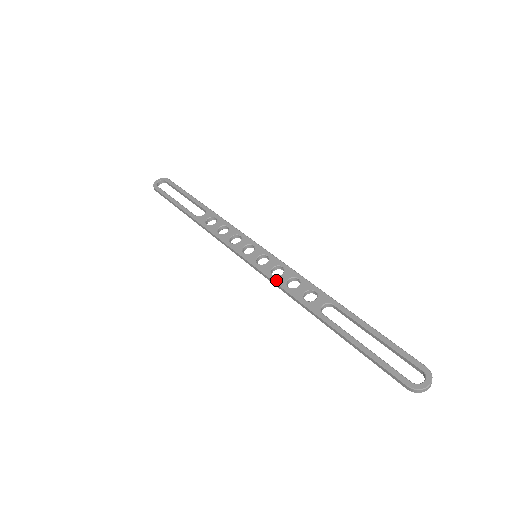
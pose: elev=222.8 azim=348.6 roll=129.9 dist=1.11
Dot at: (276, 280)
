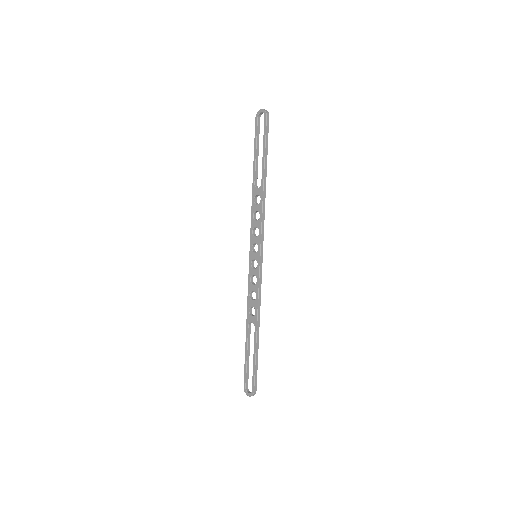
Dot at: (249, 285)
